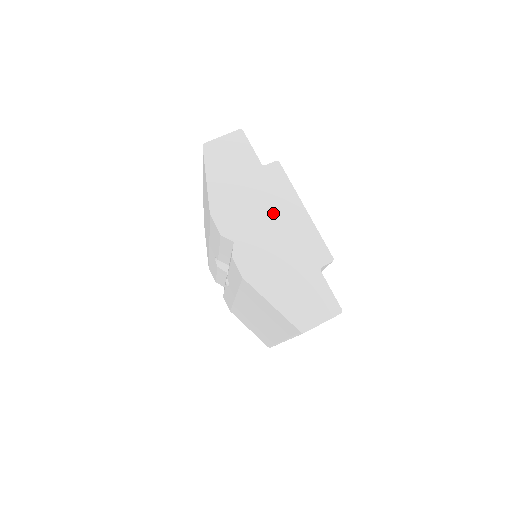
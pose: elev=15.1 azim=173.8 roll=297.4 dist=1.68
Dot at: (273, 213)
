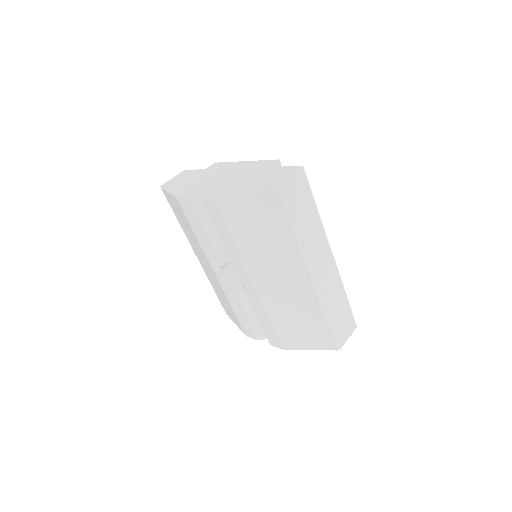
Dot at: (222, 174)
